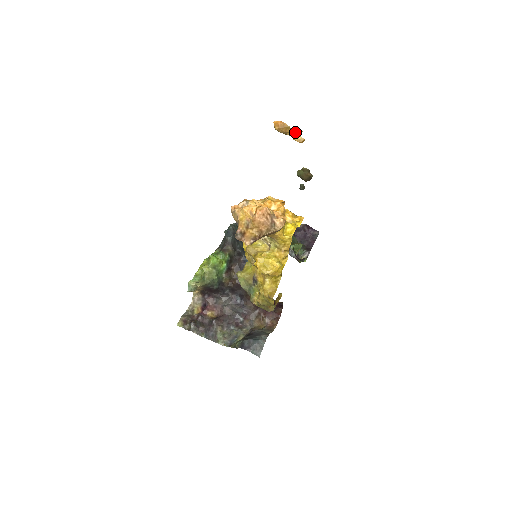
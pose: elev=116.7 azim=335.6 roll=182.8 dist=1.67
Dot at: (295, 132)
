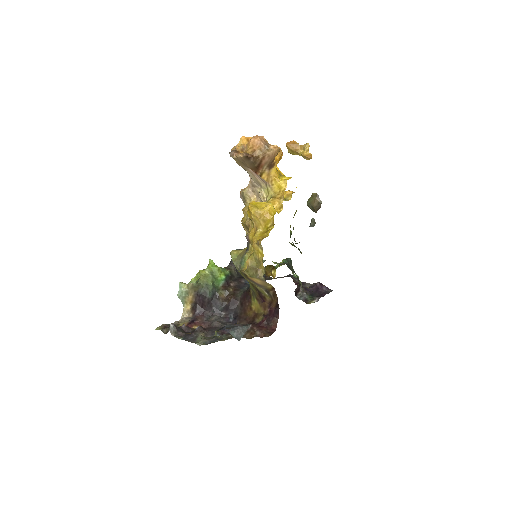
Dot at: (304, 148)
